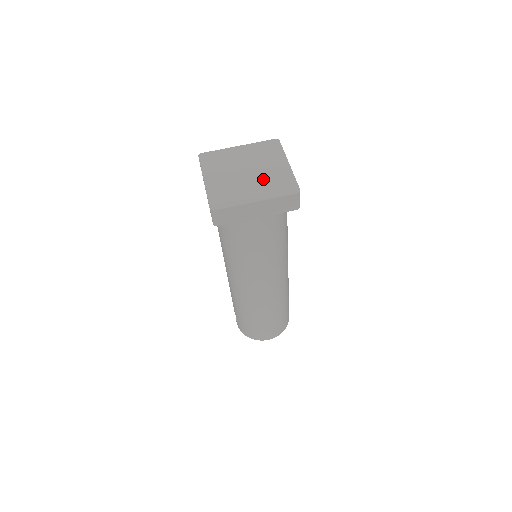
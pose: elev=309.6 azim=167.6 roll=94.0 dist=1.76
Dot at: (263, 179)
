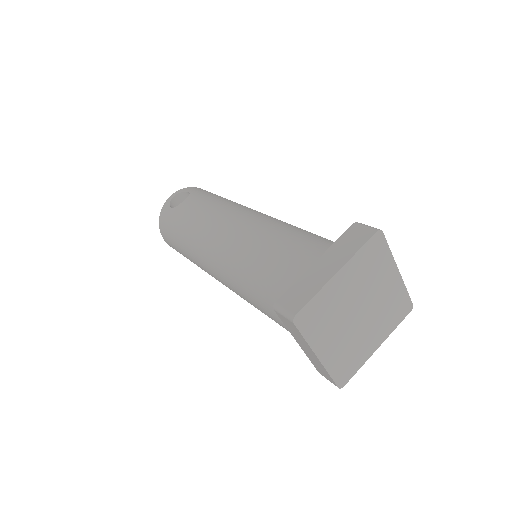
Dot at: (352, 339)
